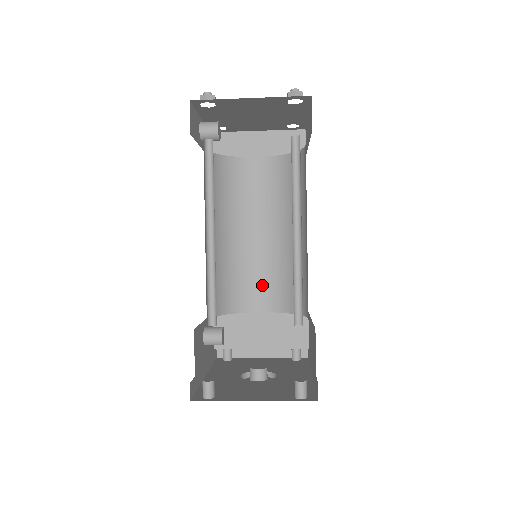
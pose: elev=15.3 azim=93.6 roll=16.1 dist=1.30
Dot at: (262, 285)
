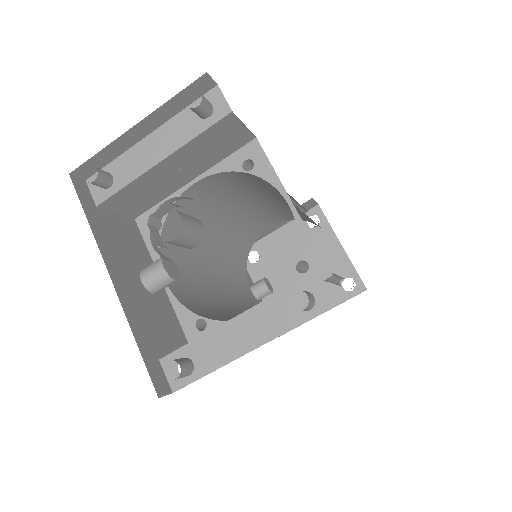
Dot at: occluded
